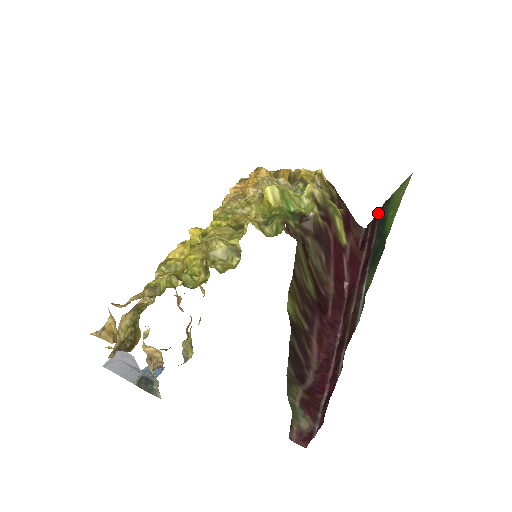
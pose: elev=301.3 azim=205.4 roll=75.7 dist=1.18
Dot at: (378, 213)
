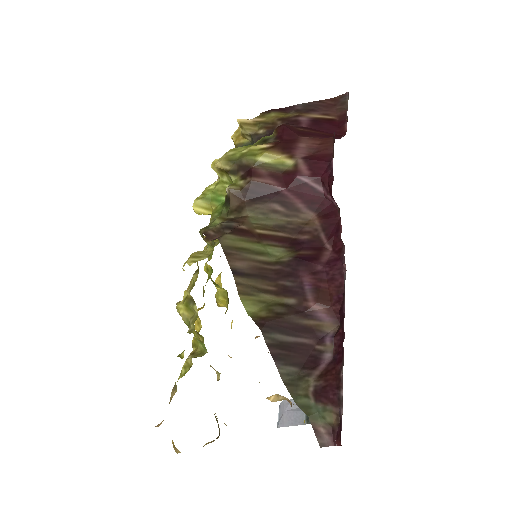
Dot at: occluded
